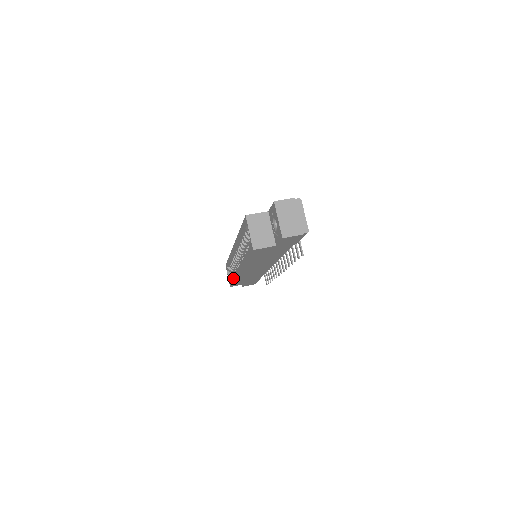
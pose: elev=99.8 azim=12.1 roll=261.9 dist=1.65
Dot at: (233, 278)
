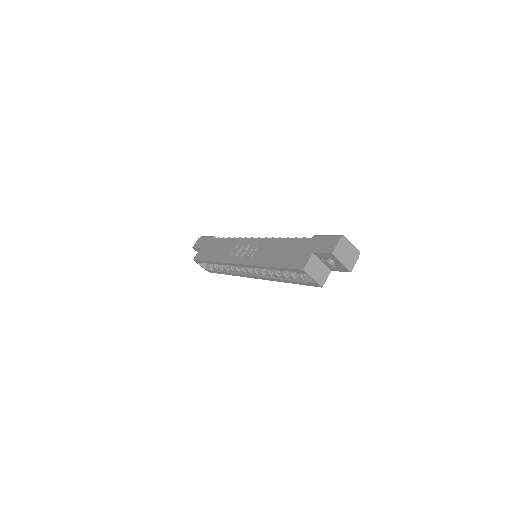
Dot at: (228, 274)
